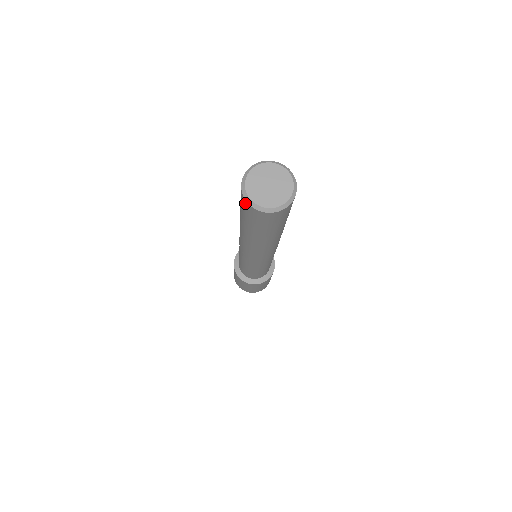
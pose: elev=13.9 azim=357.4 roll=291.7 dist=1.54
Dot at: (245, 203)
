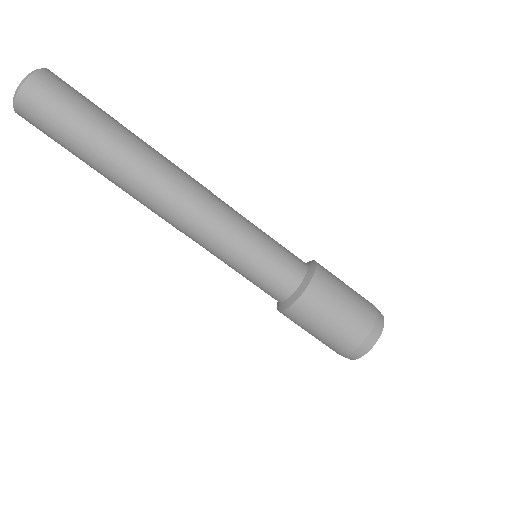
Dot at: occluded
